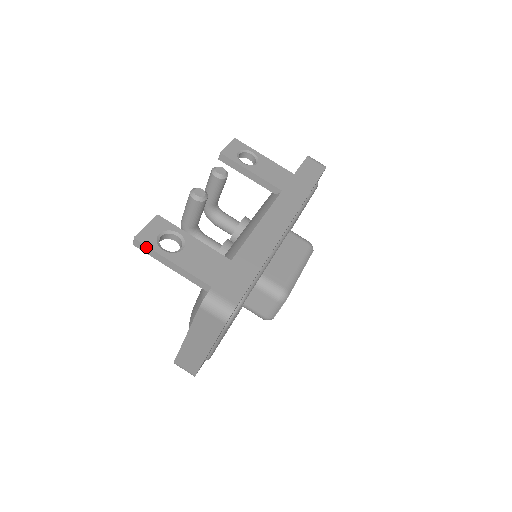
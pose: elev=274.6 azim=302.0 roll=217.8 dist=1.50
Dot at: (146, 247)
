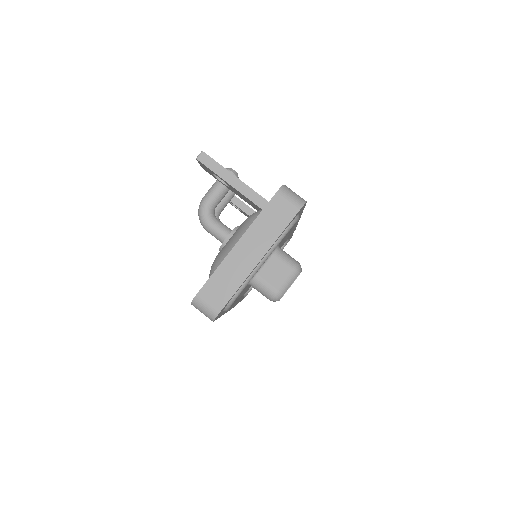
Dot at: (212, 160)
